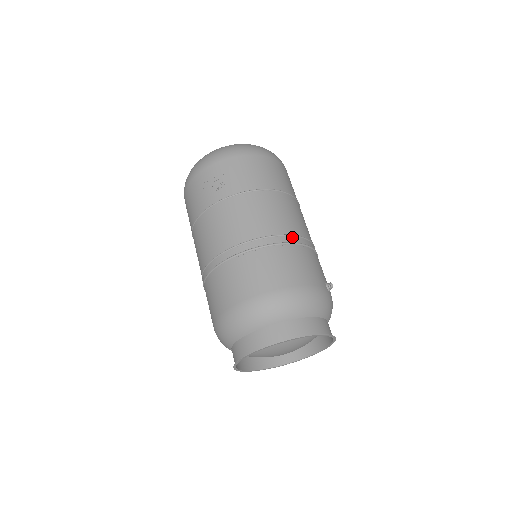
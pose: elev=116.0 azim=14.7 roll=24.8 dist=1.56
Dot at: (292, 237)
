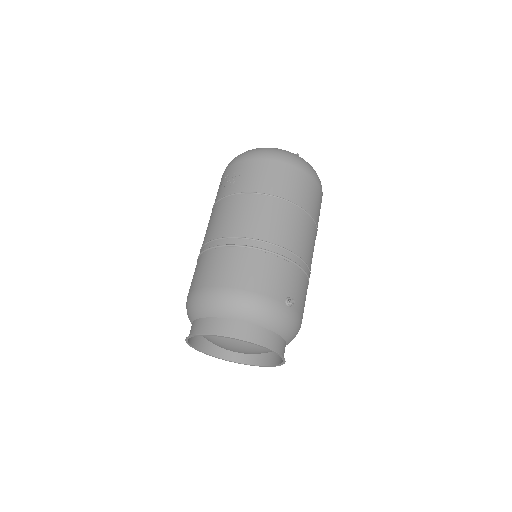
Dot at: (267, 244)
